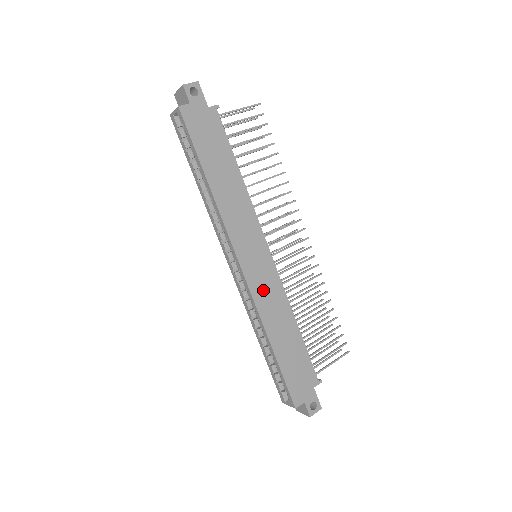
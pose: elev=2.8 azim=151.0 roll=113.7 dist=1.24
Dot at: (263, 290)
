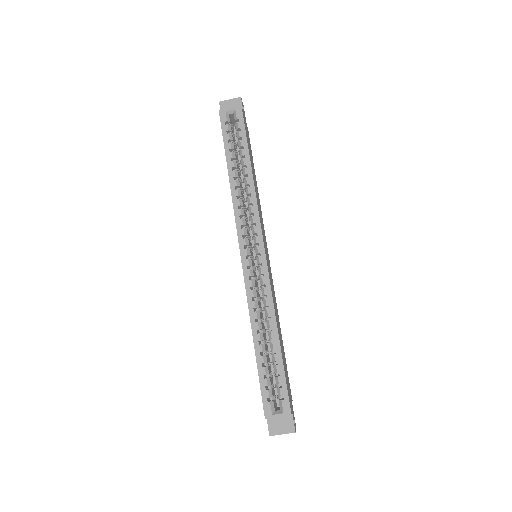
Dot at: (271, 282)
